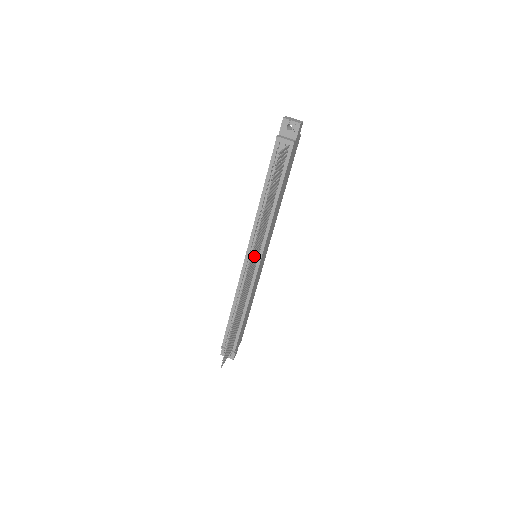
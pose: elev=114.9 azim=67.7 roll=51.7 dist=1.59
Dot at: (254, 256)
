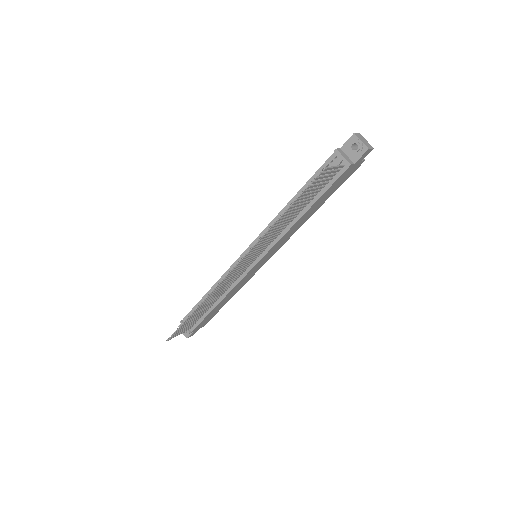
Dot at: (250, 256)
